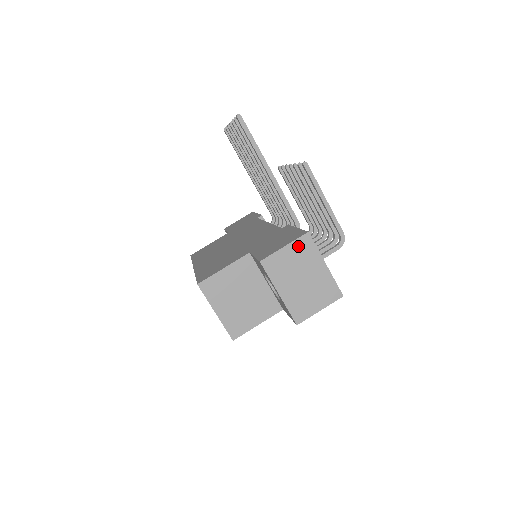
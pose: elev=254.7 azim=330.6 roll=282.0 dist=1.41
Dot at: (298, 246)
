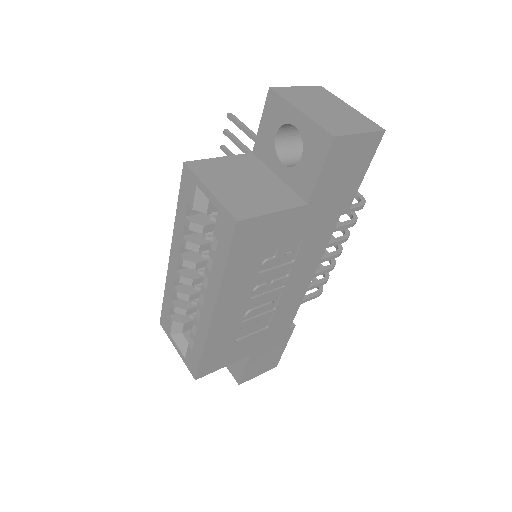
Dot at: (312, 90)
